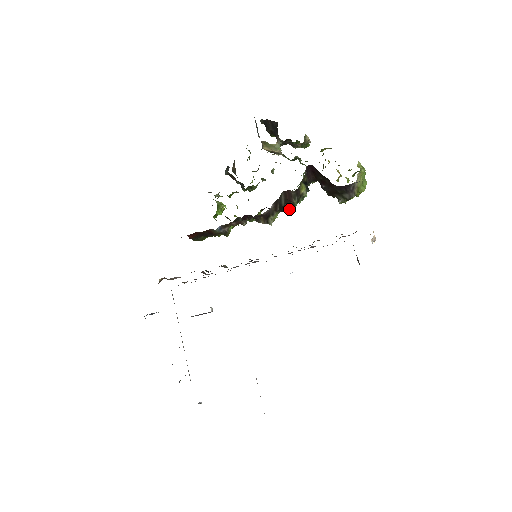
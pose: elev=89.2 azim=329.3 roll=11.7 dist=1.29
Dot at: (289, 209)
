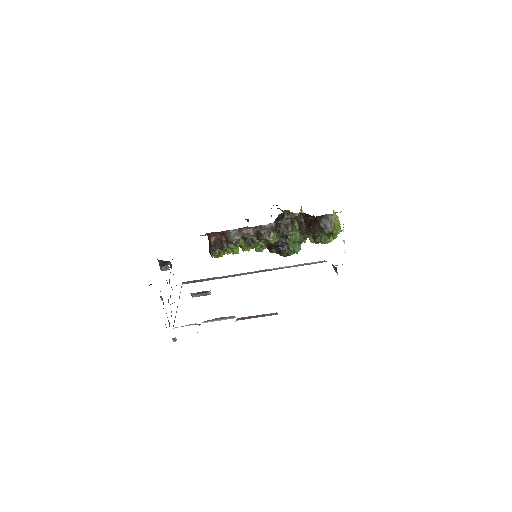
Dot at: (286, 252)
